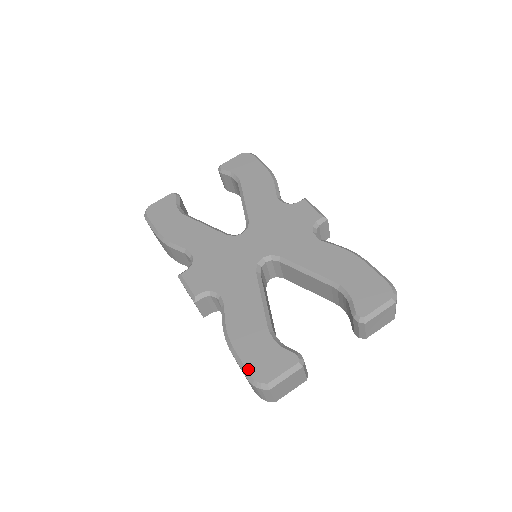
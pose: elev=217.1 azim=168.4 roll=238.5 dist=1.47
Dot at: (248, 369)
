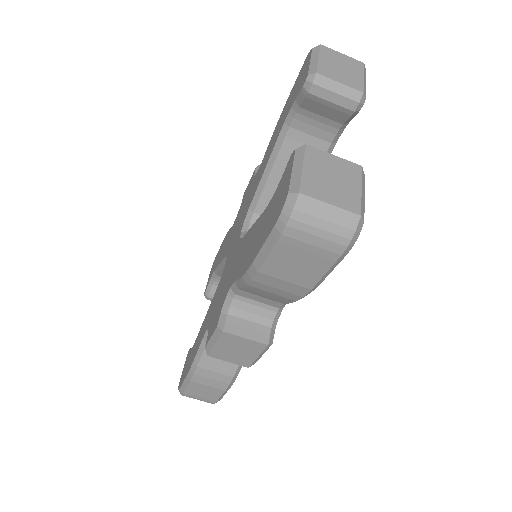
Dot at: (269, 232)
